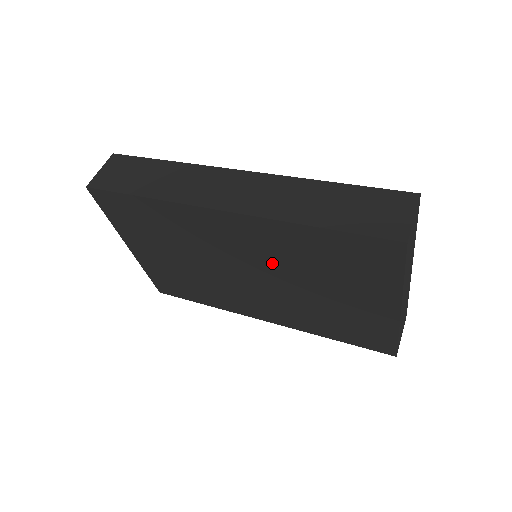
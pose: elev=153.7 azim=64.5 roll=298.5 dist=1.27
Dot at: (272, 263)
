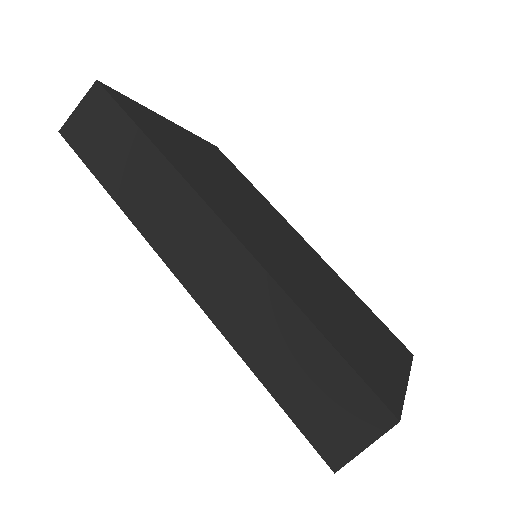
Dot at: occluded
